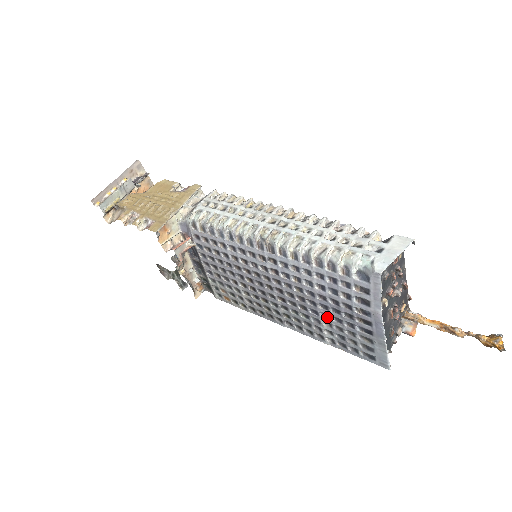
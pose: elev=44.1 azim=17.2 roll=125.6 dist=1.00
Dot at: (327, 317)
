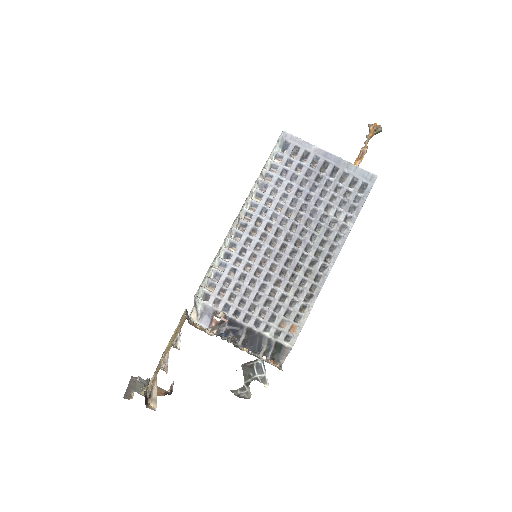
Dot at: (320, 203)
